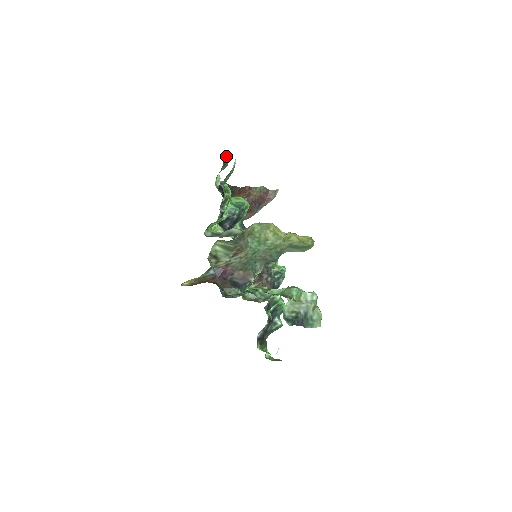
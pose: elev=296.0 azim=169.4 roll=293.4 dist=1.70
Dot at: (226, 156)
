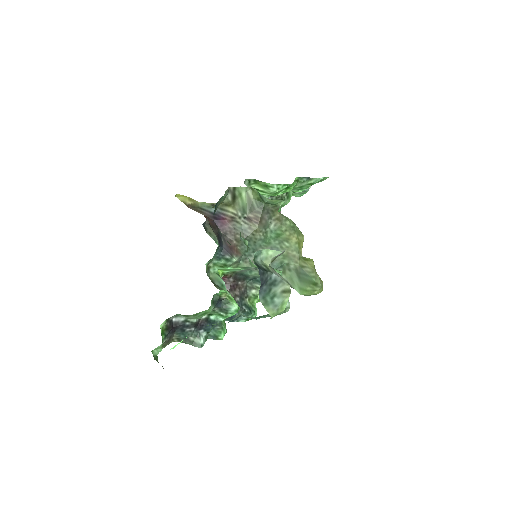
Dot at: occluded
